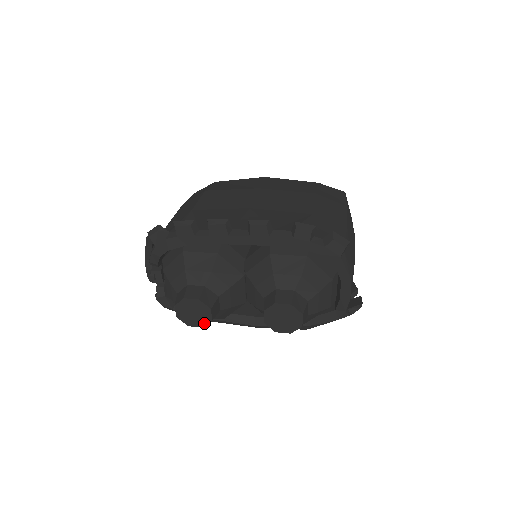
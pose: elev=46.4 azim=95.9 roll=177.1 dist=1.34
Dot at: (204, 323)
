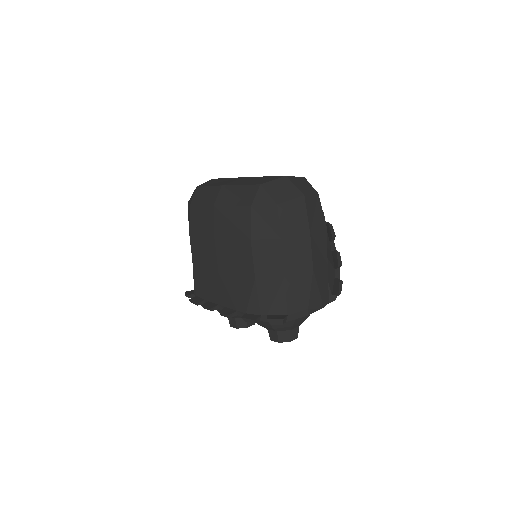
Dot at: occluded
